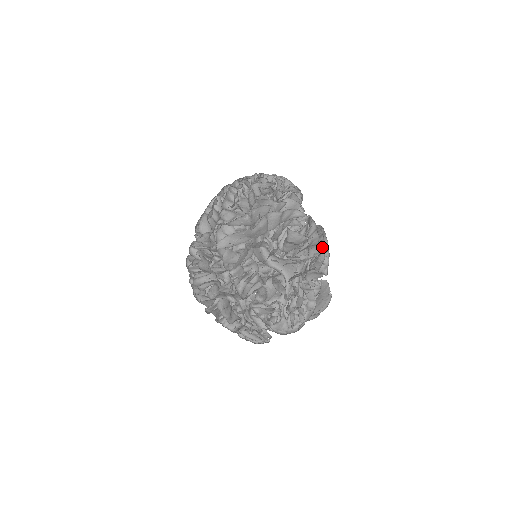
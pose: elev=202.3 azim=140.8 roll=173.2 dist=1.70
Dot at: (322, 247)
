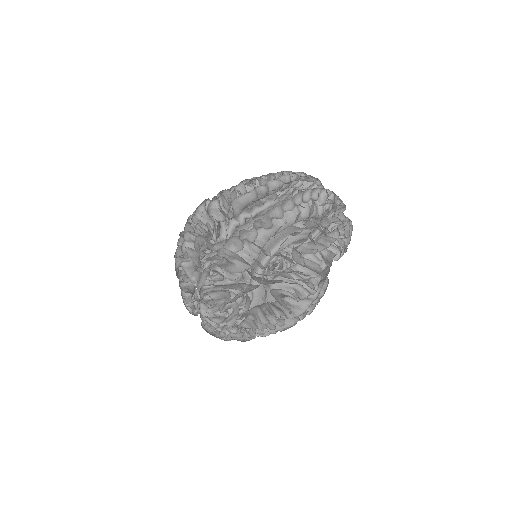
Dot at: occluded
